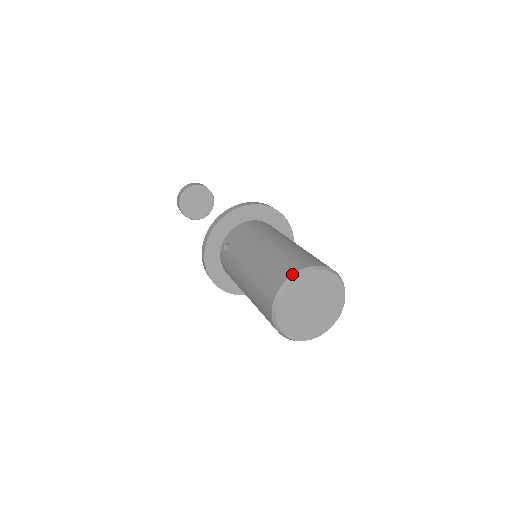
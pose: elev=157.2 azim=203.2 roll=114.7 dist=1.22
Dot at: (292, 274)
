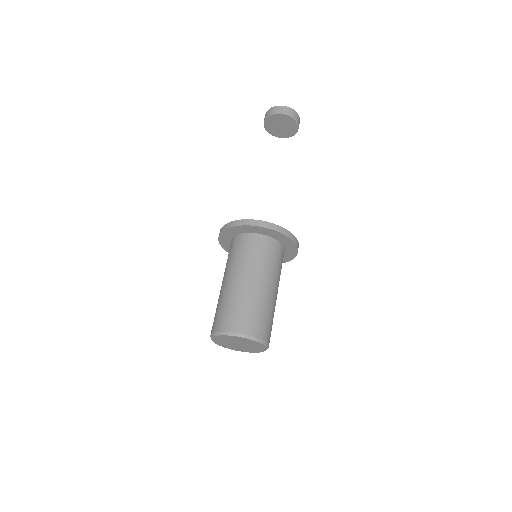
Dot at: (234, 332)
